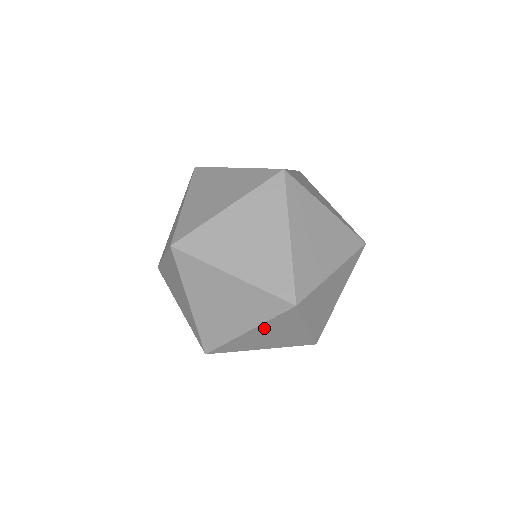
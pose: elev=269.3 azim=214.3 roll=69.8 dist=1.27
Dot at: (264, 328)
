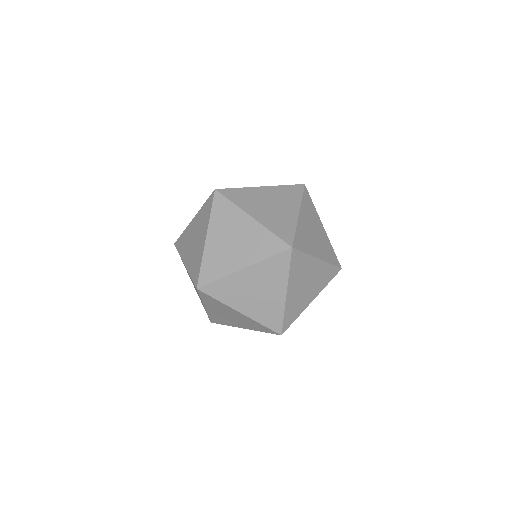
Dot at: (257, 271)
